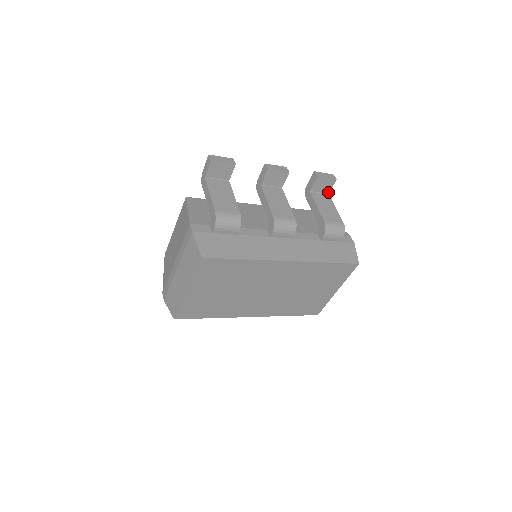
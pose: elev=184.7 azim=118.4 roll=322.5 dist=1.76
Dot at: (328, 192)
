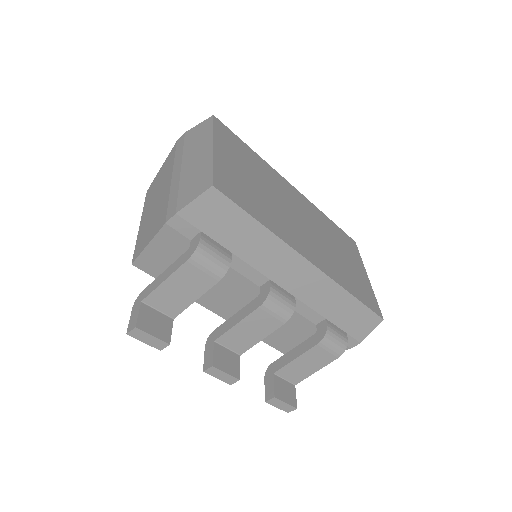
Dot at: occluded
